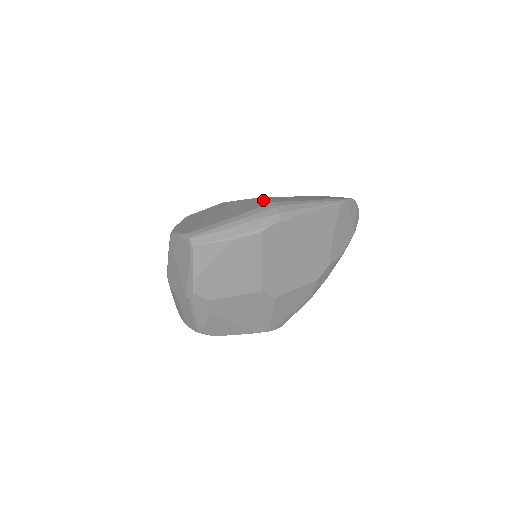
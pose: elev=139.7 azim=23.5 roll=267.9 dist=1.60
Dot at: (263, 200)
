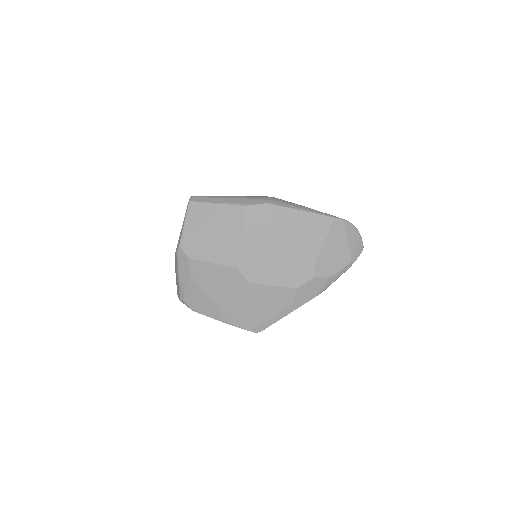
Dot at: occluded
